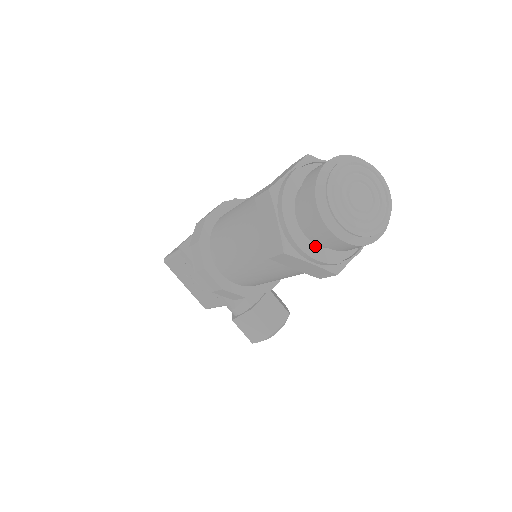
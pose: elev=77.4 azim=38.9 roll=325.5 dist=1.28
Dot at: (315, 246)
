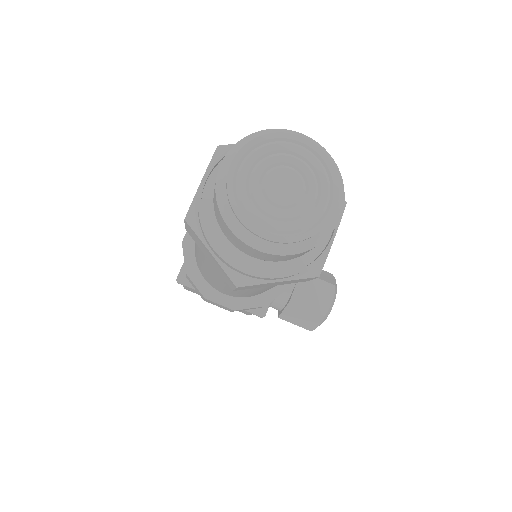
Dot at: occluded
